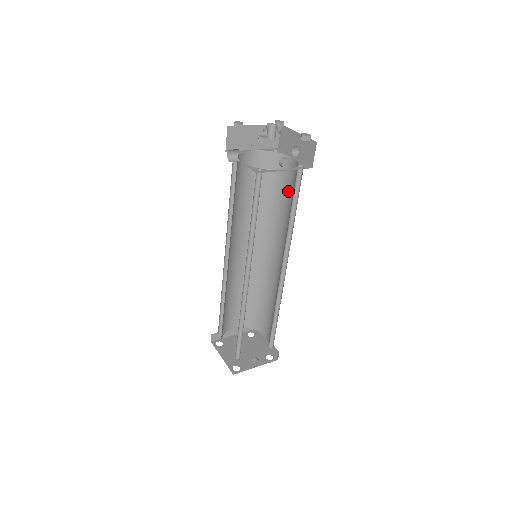
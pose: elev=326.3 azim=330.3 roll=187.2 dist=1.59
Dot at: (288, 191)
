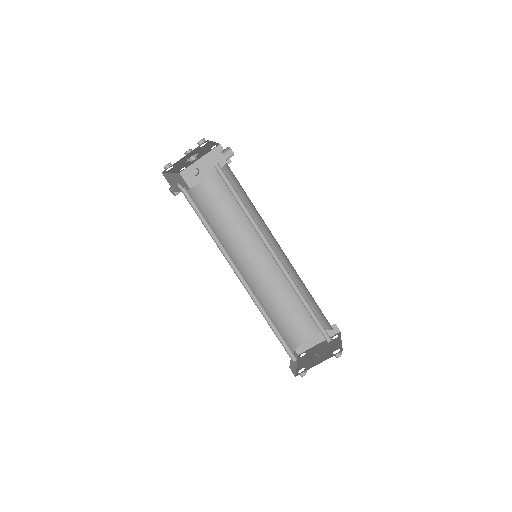
Dot at: occluded
